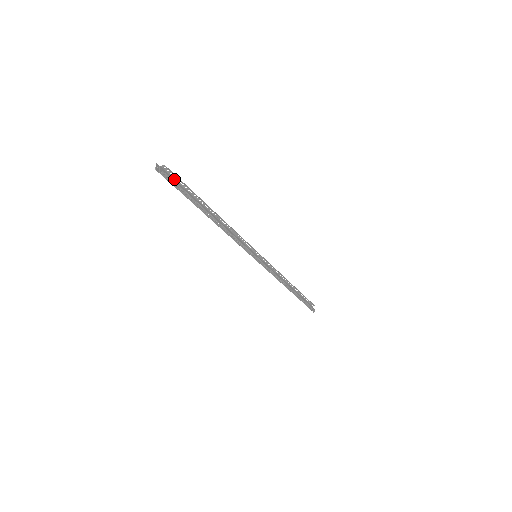
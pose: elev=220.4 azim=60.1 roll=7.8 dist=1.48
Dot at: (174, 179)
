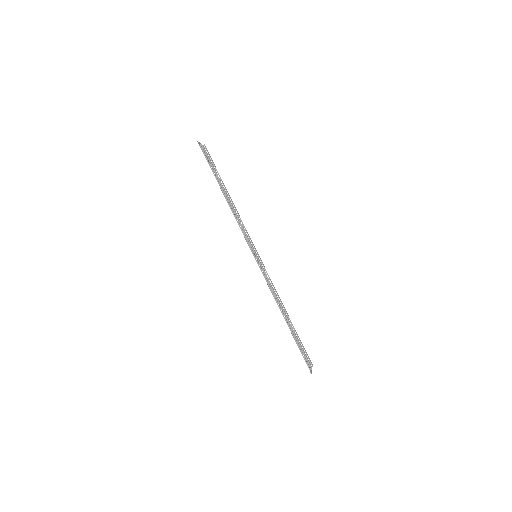
Dot at: occluded
